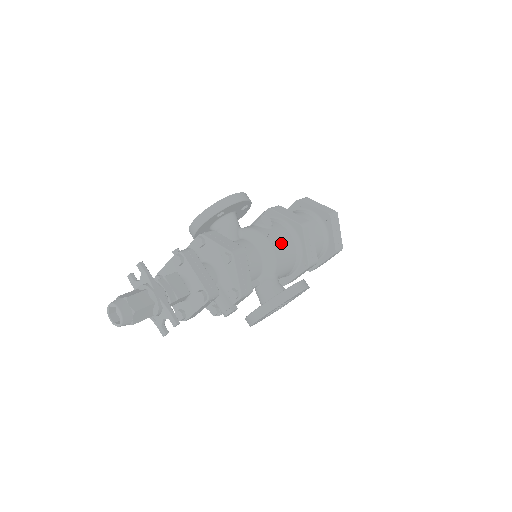
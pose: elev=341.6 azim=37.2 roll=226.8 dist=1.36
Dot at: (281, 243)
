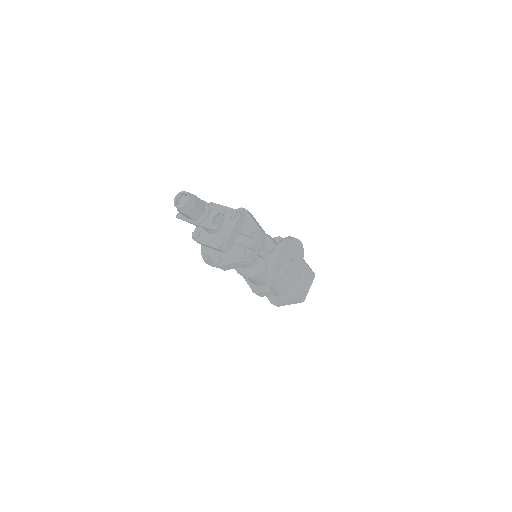
Dot at: occluded
